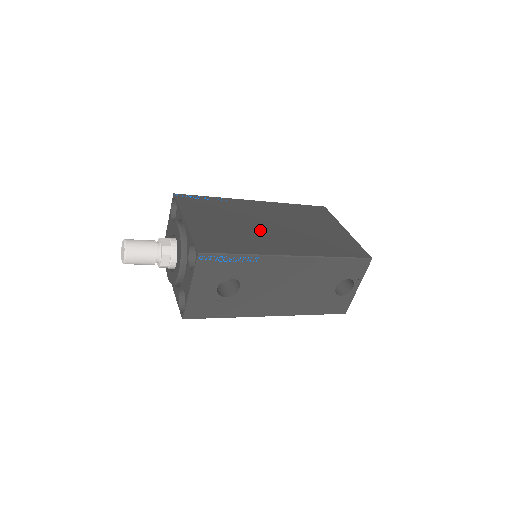
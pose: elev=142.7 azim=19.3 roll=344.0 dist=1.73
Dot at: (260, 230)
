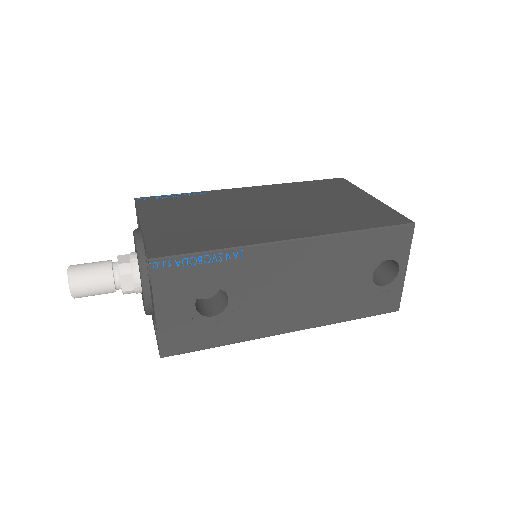
Dot at: (247, 217)
